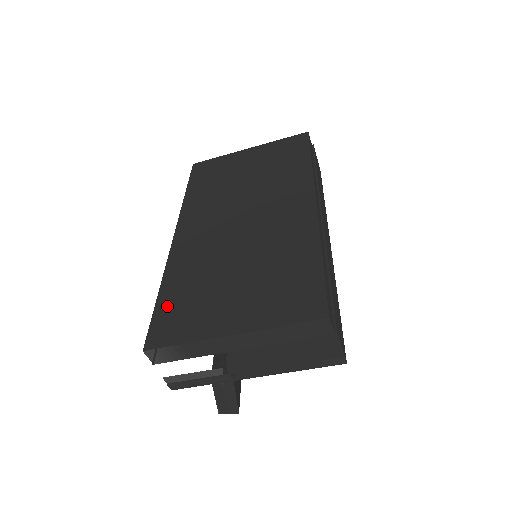
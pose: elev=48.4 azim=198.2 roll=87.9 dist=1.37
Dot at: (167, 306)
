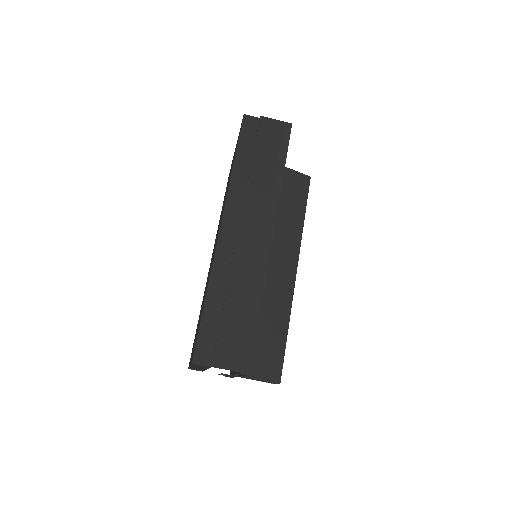
Dot at: (195, 334)
